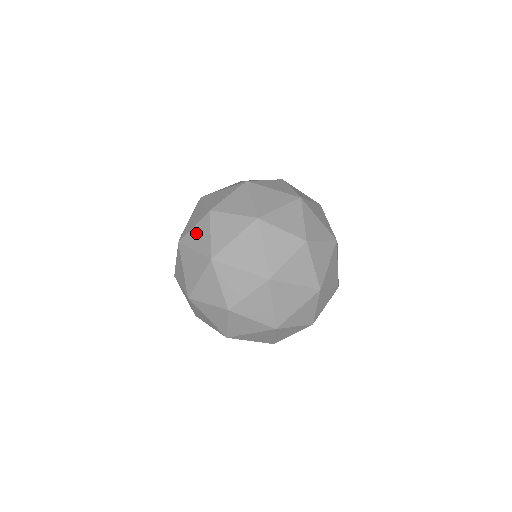
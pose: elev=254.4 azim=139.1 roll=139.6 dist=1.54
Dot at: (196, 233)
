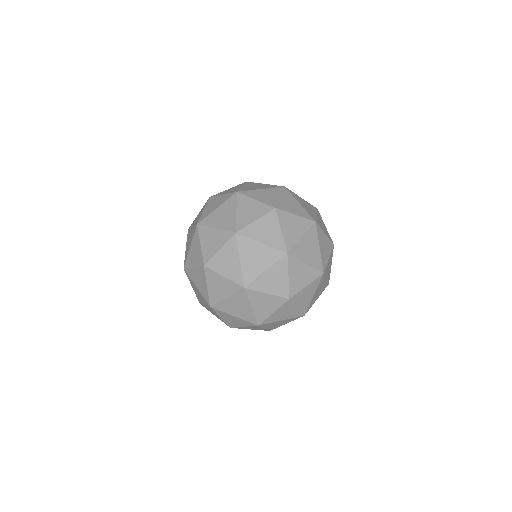
Dot at: (196, 275)
